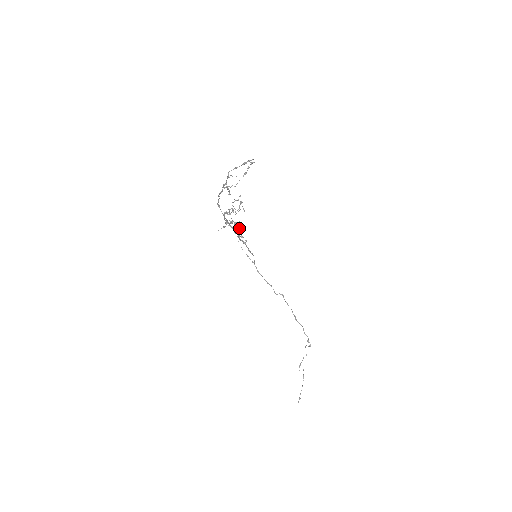
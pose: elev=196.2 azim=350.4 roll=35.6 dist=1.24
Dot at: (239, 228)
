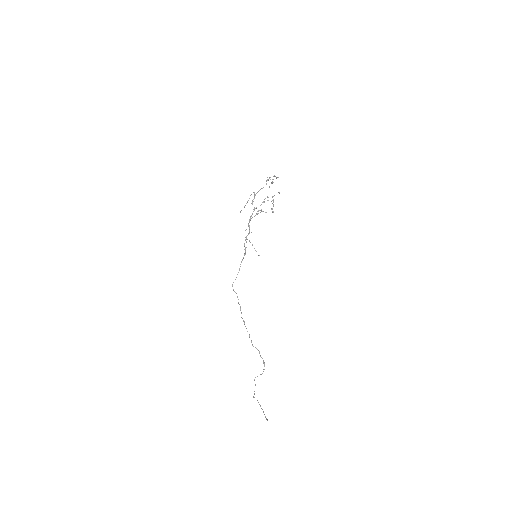
Dot at: (273, 211)
